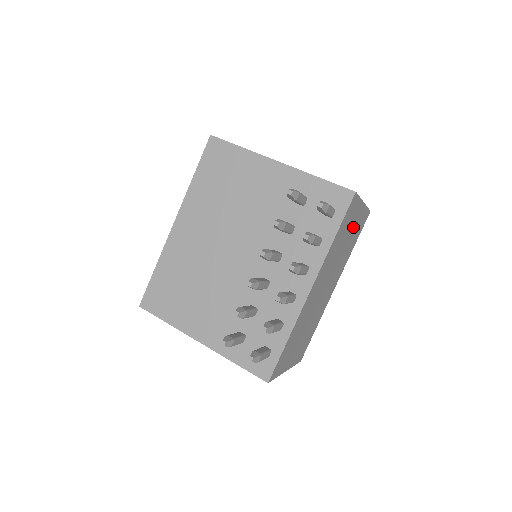
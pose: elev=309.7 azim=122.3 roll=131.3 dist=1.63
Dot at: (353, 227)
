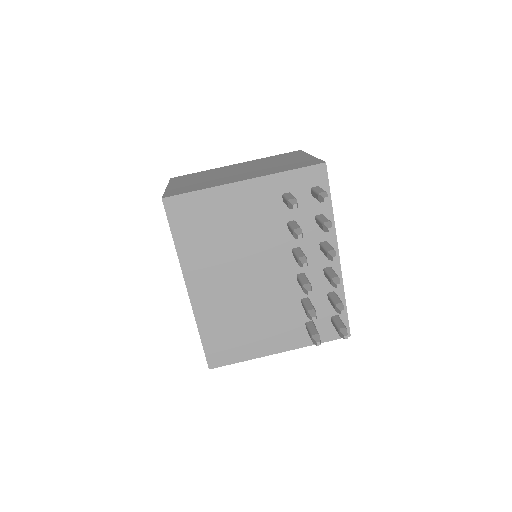
Dot at: occluded
